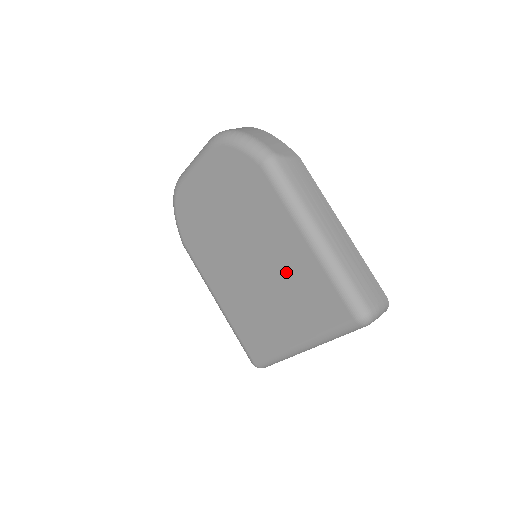
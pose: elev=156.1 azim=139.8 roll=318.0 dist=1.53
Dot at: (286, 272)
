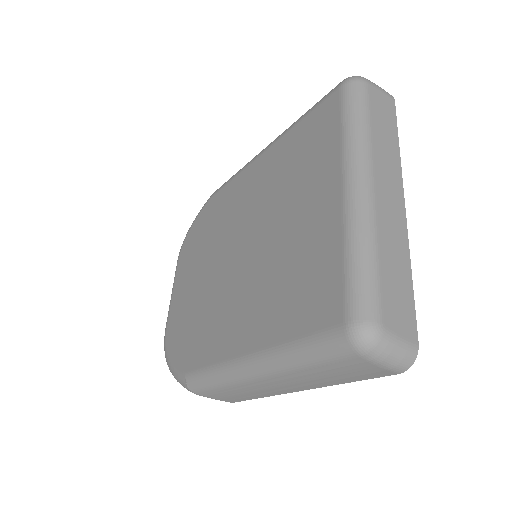
Dot at: (271, 188)
